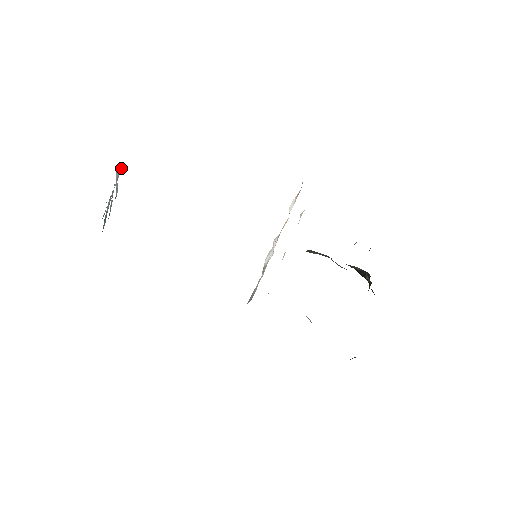
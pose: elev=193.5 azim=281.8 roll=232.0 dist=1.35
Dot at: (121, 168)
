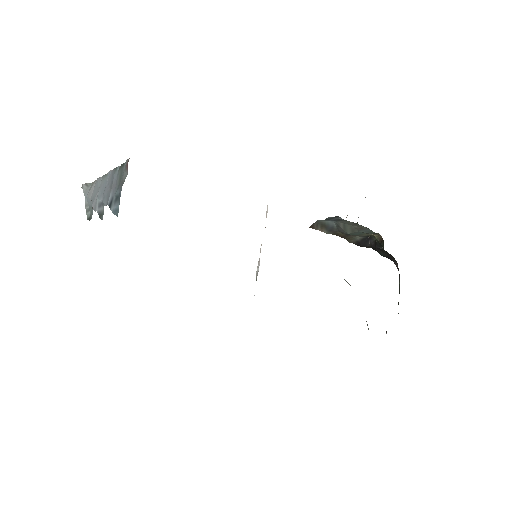
Dot at: (90, 185)
